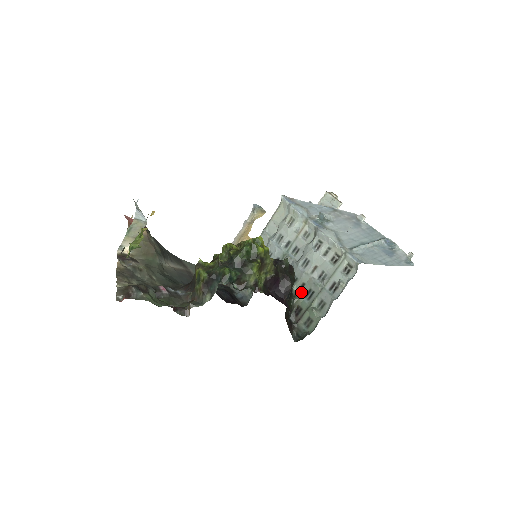
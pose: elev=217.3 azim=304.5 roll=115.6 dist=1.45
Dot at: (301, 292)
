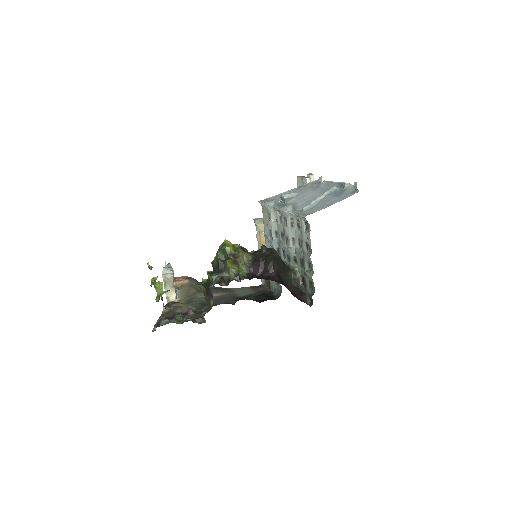
Dot at: (297, 265)
